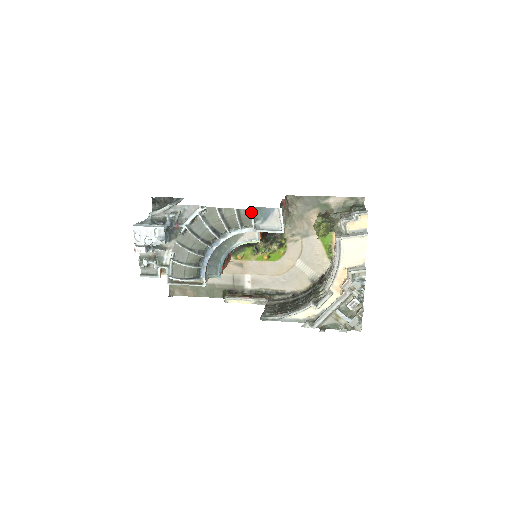
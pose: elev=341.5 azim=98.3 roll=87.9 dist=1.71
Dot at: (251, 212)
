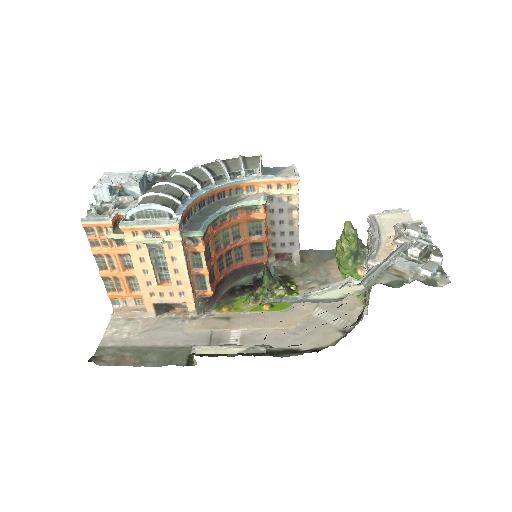
Dot at: (259, 157)
